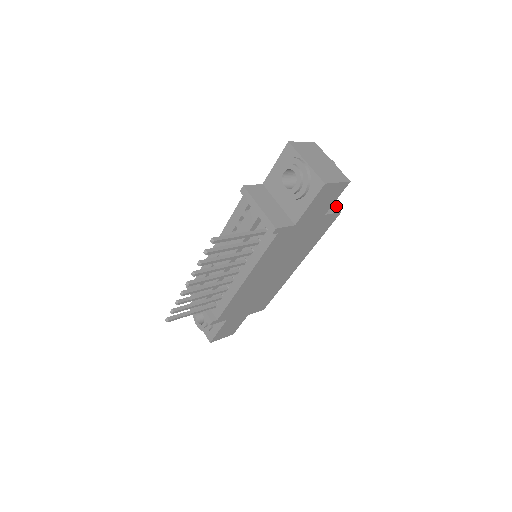
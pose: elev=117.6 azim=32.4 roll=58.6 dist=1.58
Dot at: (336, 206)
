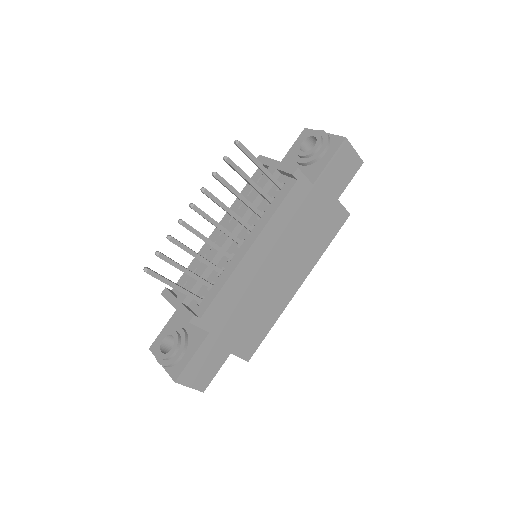
Dot at: occluded
